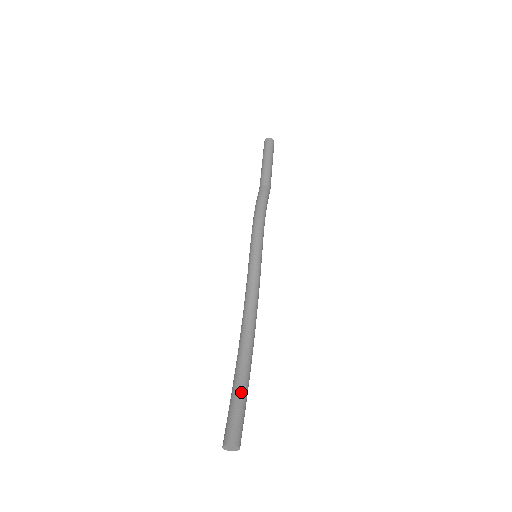
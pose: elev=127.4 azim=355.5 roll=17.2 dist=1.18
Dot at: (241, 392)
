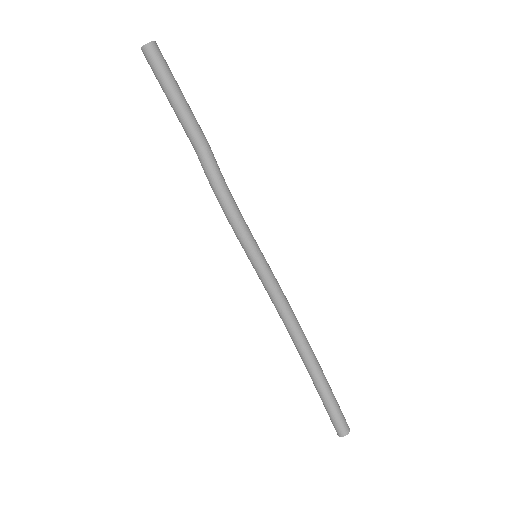
Dot at: (327, 394)
